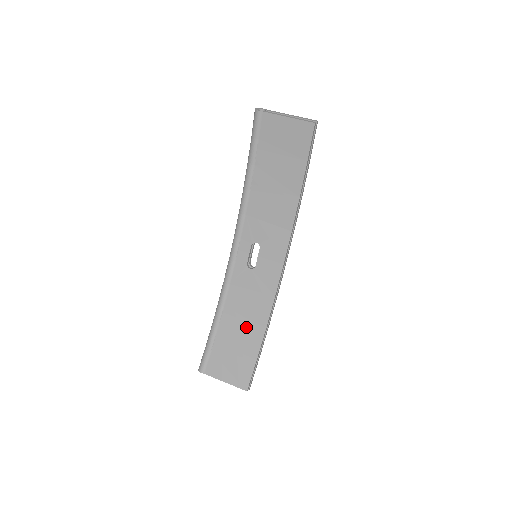
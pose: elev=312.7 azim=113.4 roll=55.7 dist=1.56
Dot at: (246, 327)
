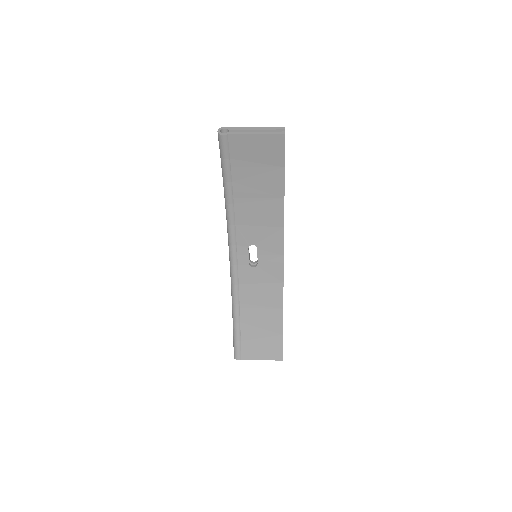
Dot at: (265, 313)
